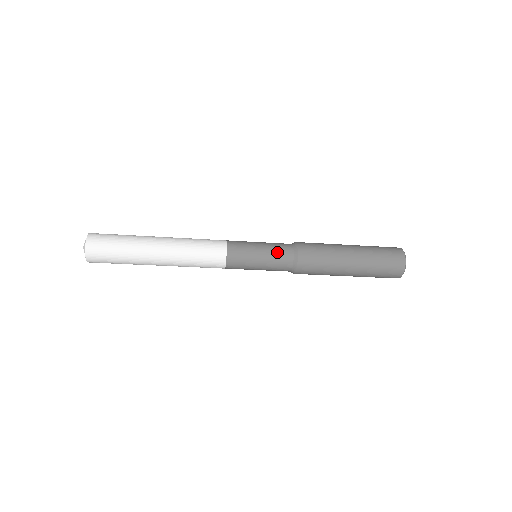
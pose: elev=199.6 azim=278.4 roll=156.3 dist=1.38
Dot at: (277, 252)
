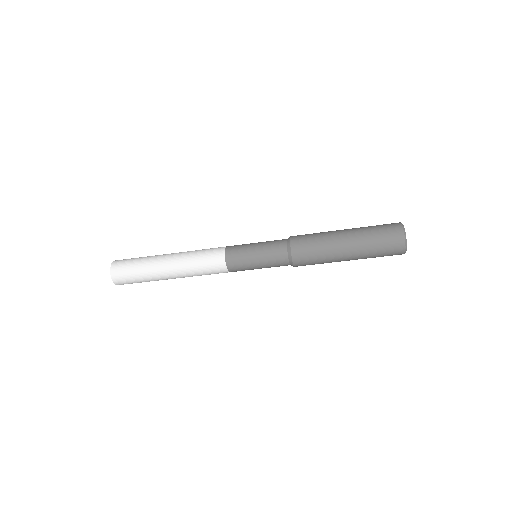
Dot at: (271, 245)
